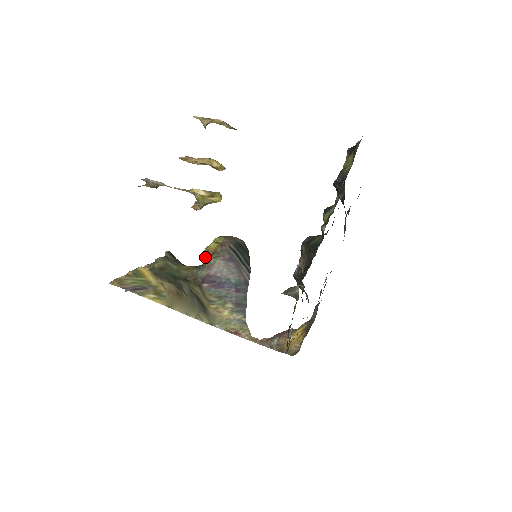
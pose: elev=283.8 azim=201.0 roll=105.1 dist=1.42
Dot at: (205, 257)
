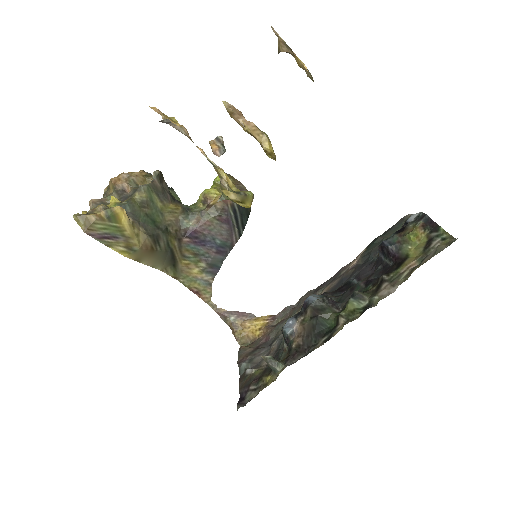
Dot at: (199, 200)
